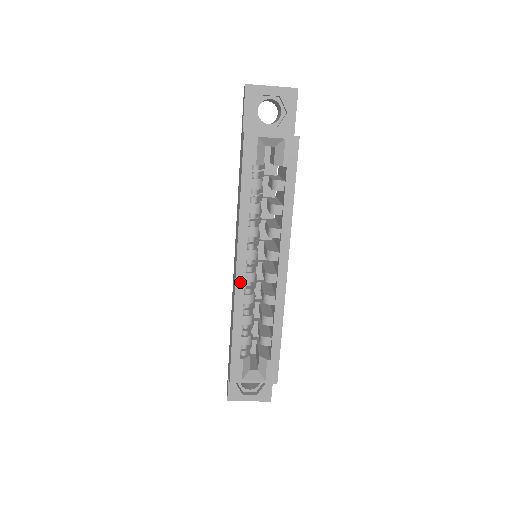
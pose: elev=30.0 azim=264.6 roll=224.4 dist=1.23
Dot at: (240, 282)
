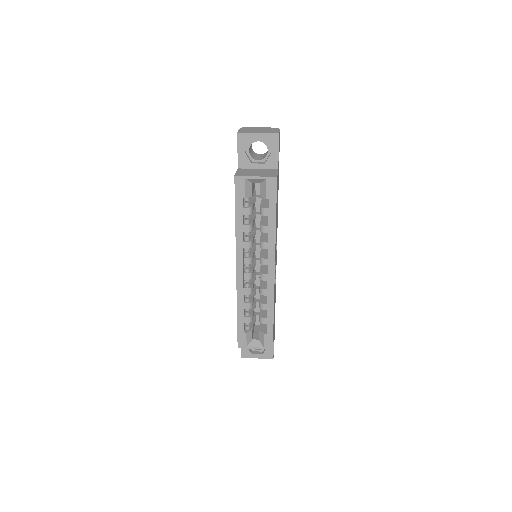
Dot at: (240, 280)
